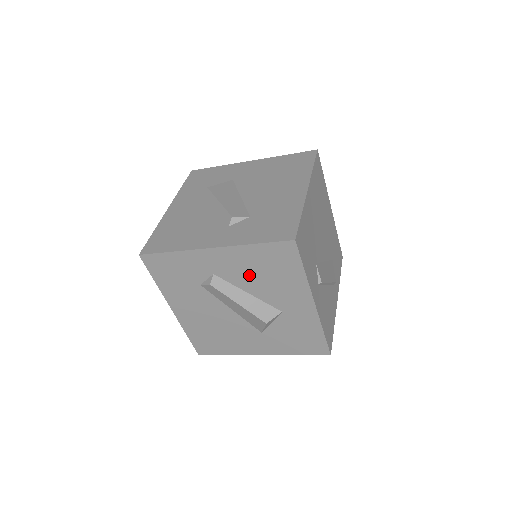
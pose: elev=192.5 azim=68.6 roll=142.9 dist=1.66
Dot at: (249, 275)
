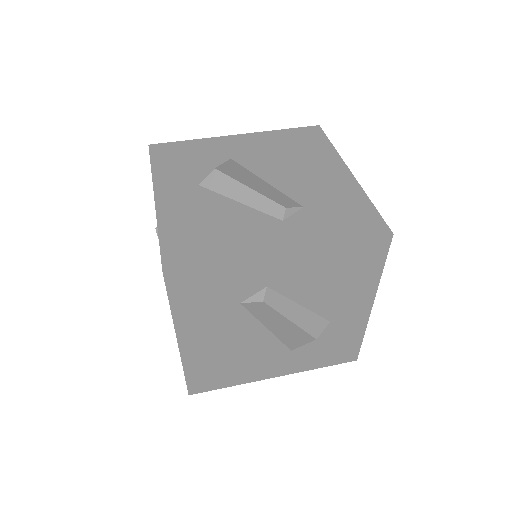
Dot at: (314, 282)
